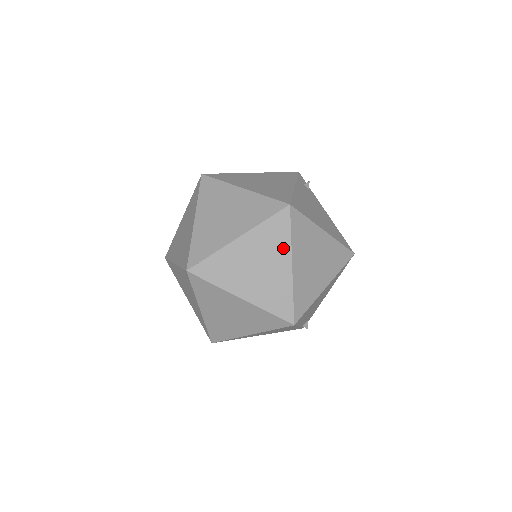
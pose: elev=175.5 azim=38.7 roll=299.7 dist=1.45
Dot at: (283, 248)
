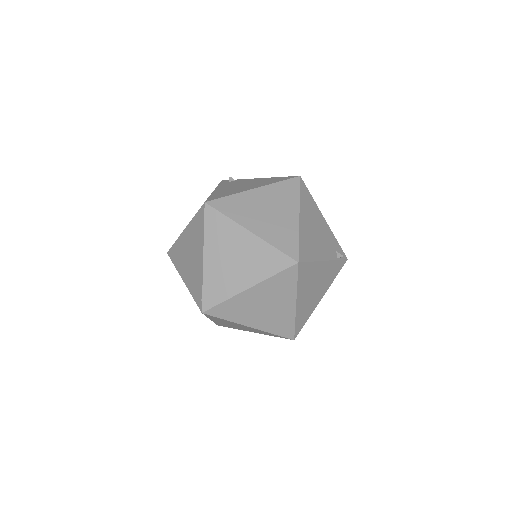
Dot at: (232, 229)
